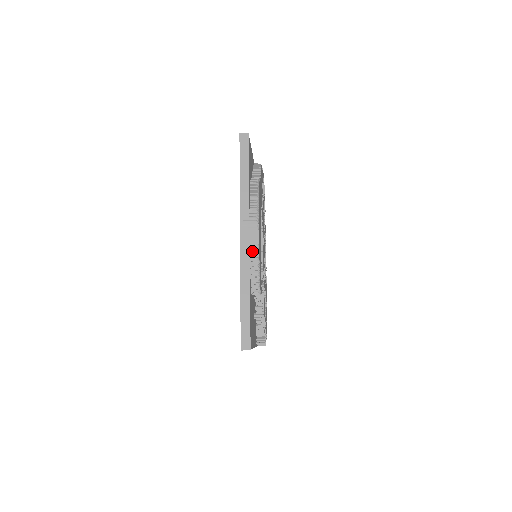
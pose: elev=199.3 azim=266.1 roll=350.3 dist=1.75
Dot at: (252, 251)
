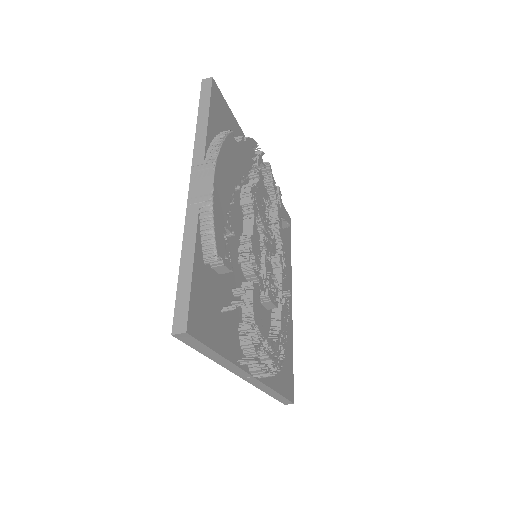
Dot at: (203, 199)
